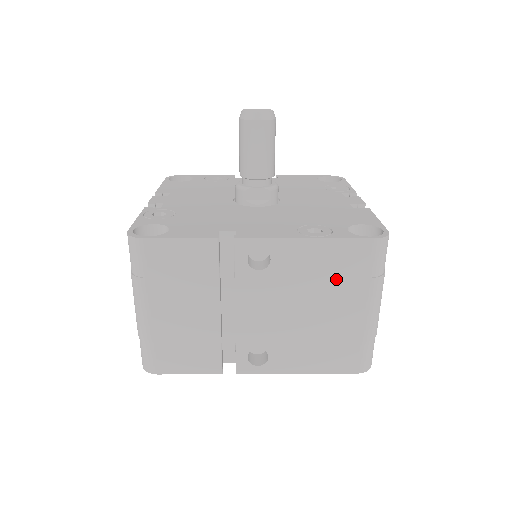
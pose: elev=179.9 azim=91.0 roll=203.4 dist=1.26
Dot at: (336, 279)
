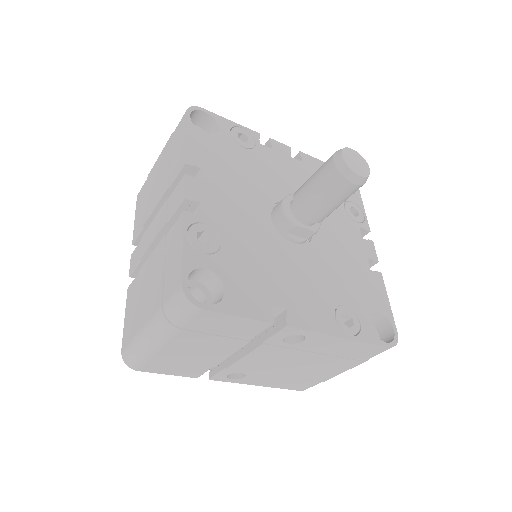
Dot at: (339, 358)
